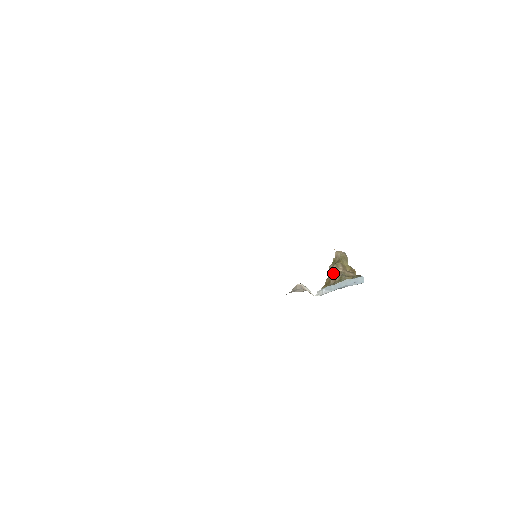
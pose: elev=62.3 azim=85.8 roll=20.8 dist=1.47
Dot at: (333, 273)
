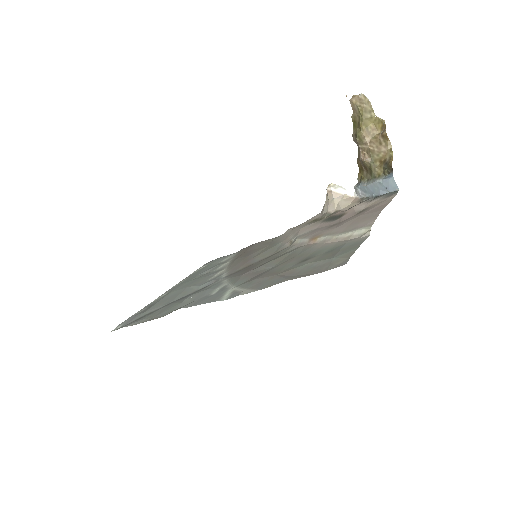
Dot at: (359, 155)
